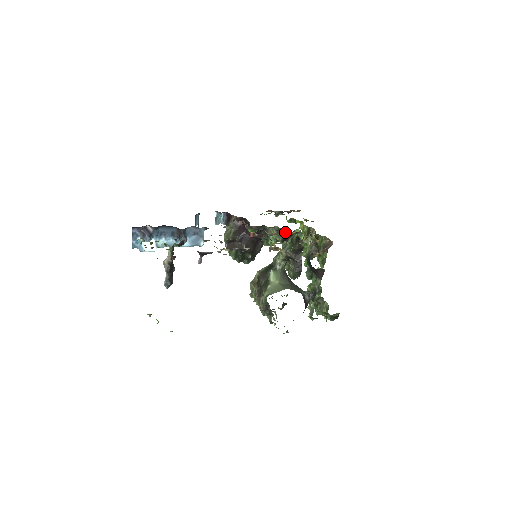
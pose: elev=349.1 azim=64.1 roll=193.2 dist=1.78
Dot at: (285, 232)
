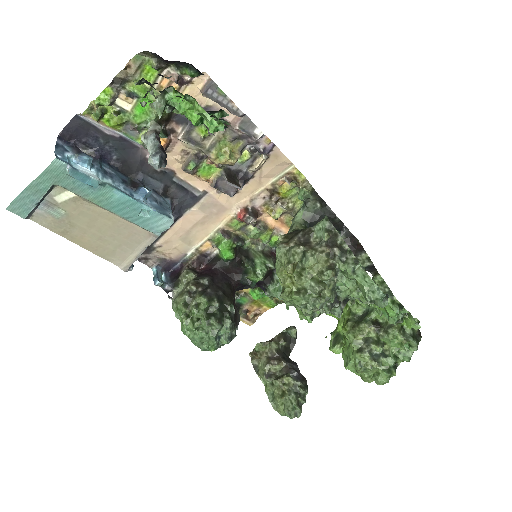
Dot at: (278, 233)
